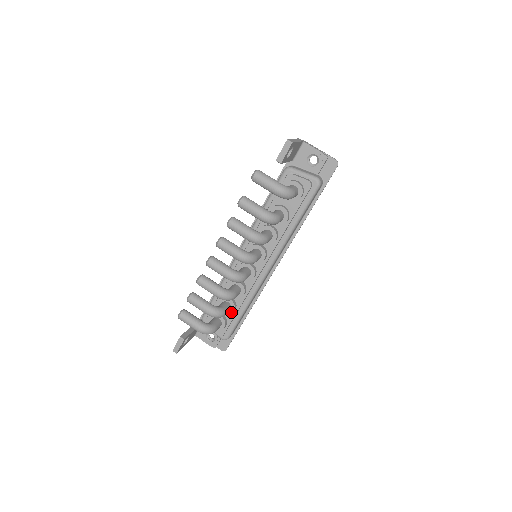
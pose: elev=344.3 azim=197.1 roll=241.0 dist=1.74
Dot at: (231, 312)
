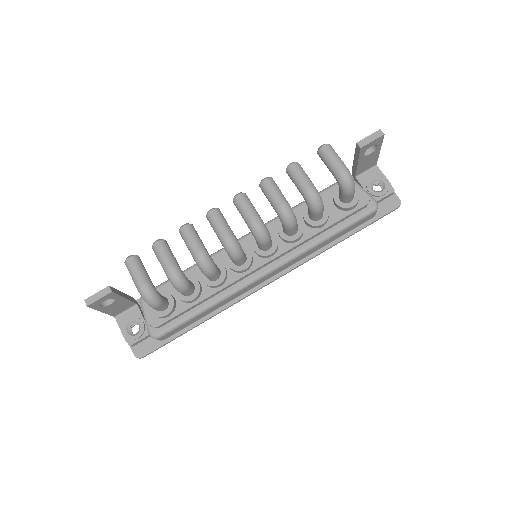
Dot at: (189, 299)
